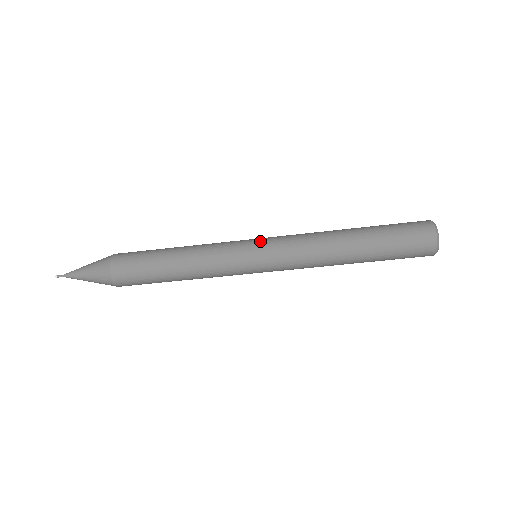
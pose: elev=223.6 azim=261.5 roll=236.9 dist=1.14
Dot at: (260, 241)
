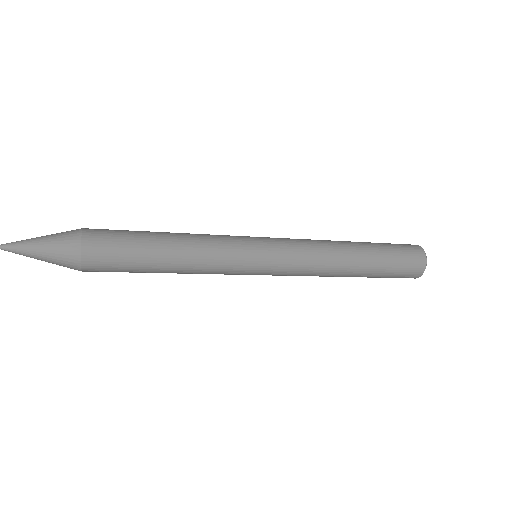
Dot at: (267, 239)
